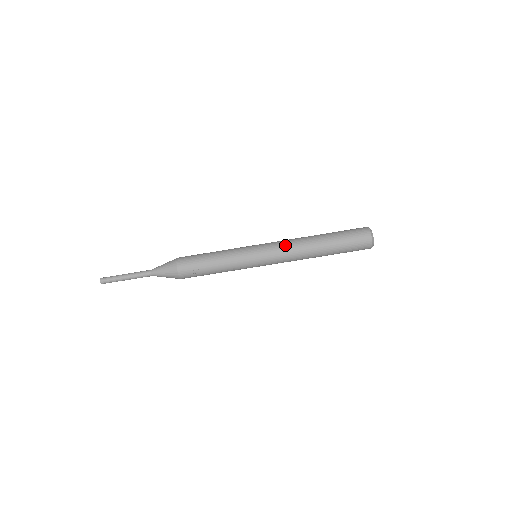
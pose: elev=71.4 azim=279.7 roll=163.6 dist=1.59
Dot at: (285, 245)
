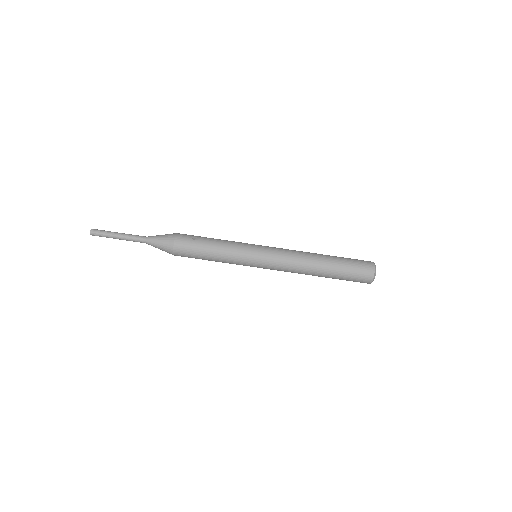
Dot at: (288, 249)
